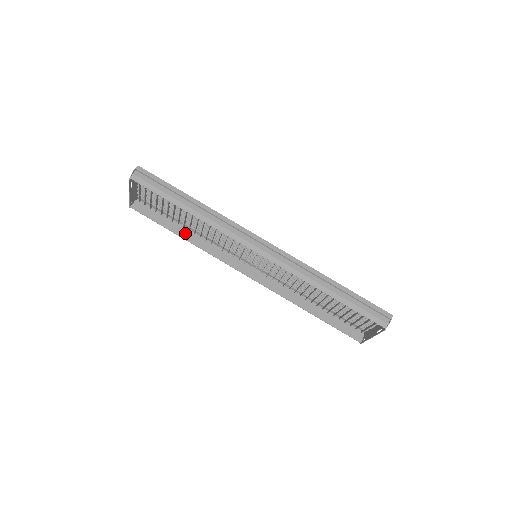
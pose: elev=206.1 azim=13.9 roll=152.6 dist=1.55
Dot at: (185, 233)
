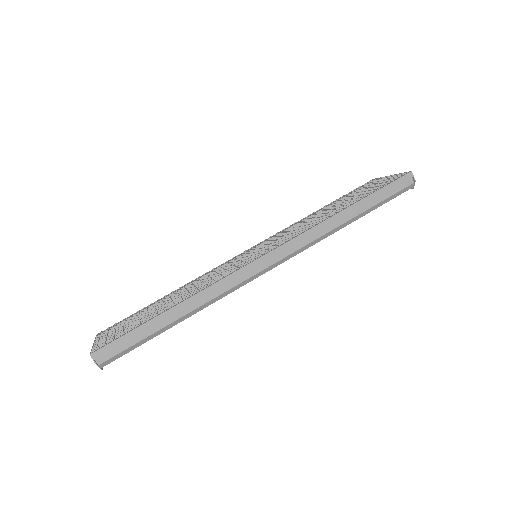
Dot at: occluded
